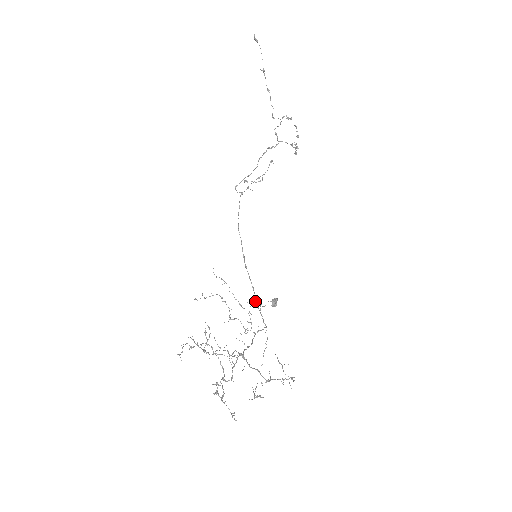
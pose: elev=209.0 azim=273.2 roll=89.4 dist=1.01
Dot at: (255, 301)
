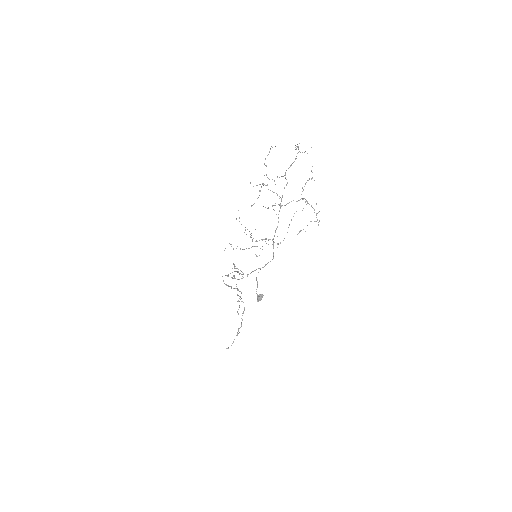
Dot at: (254, 270)
